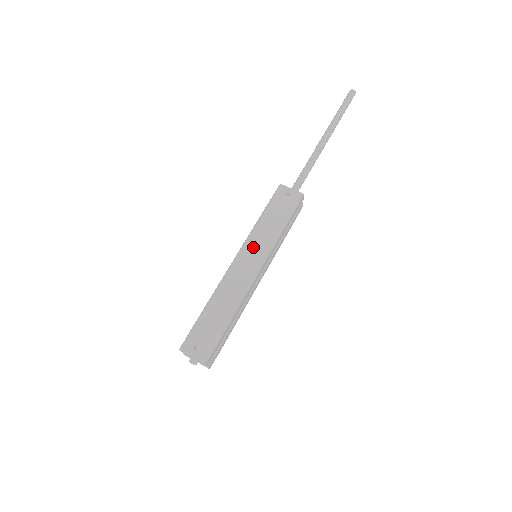
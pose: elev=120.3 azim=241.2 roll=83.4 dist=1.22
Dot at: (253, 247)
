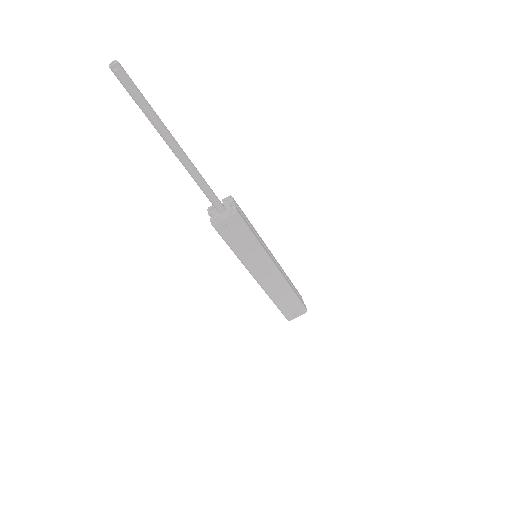
Dot at: (256, 266)
